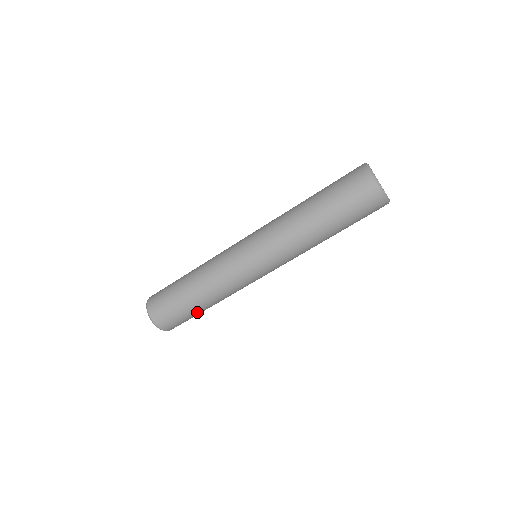
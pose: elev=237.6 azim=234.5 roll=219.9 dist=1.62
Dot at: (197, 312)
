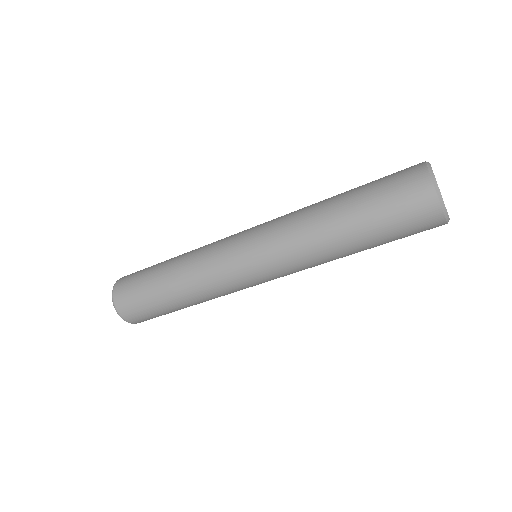
Dot at: occluded
